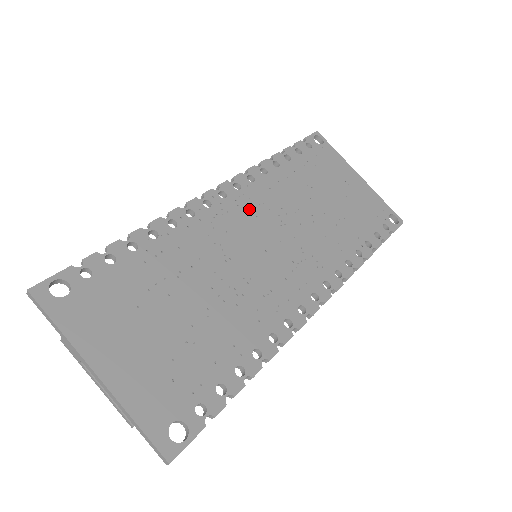
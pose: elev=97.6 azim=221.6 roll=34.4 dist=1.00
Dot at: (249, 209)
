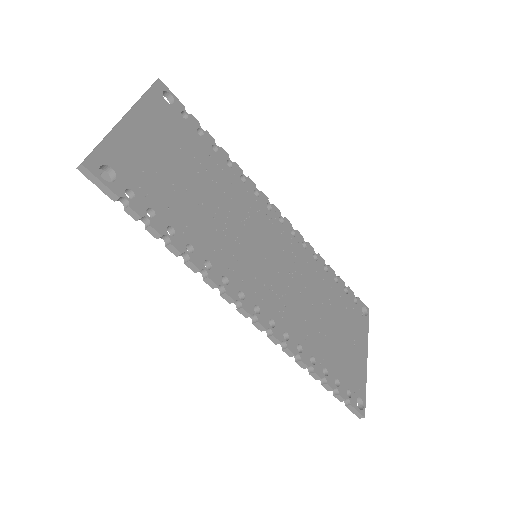
Dot at: (285, 243)
